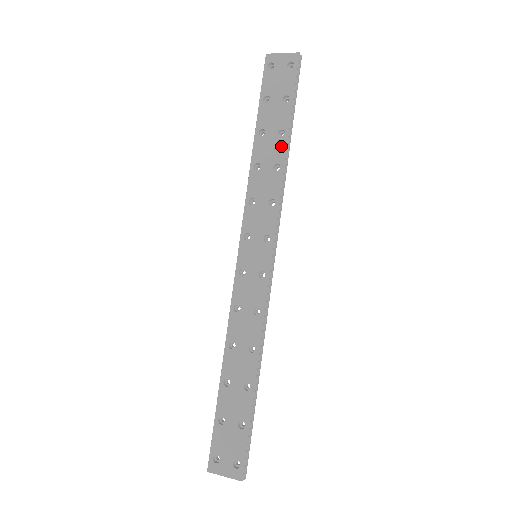
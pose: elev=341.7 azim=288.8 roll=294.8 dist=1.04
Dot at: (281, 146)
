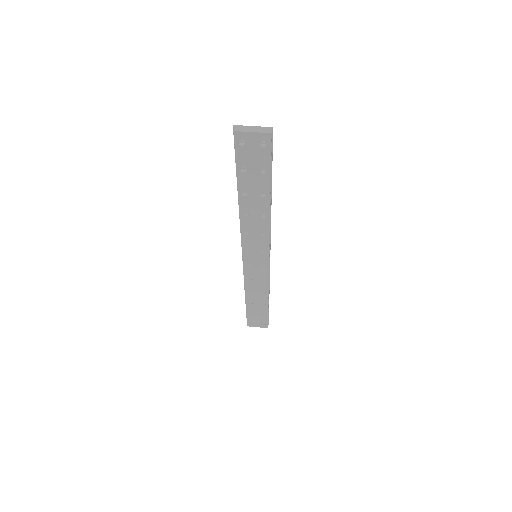
Dot at: (265, 203)
